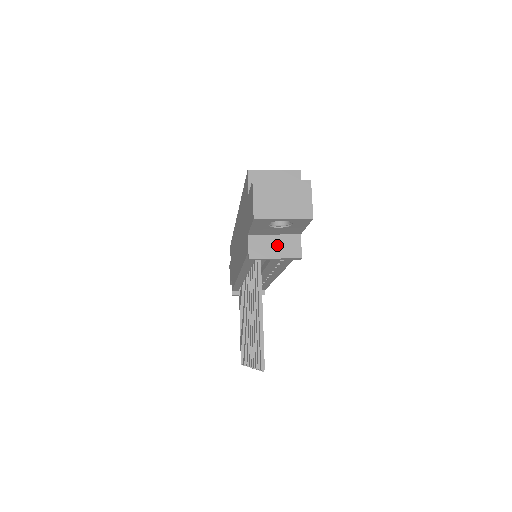
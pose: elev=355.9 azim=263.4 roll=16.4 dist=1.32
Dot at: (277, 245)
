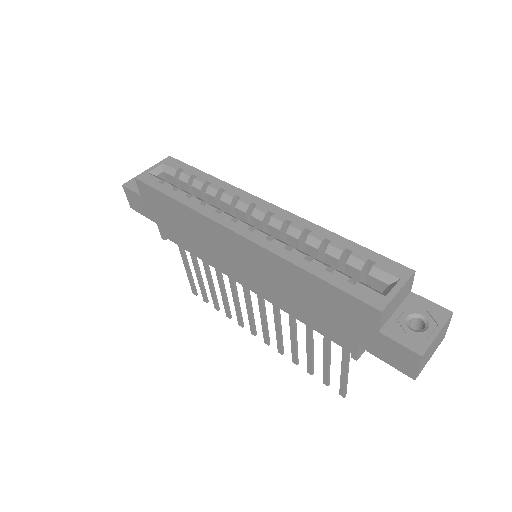
Dot at: occluded
